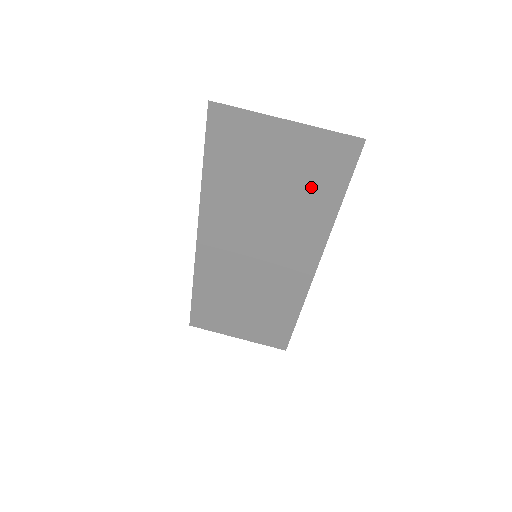
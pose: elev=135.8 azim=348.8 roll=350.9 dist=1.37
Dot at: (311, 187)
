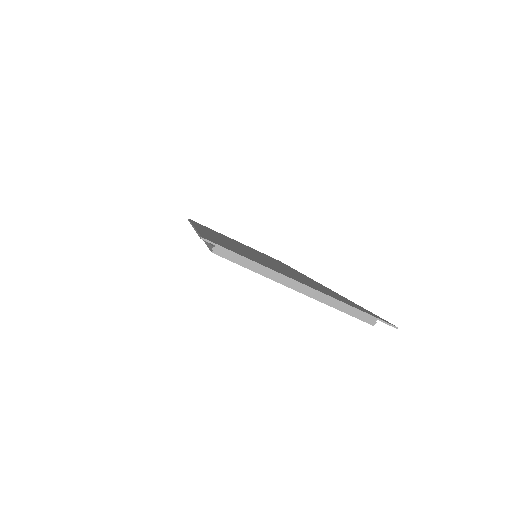
Dot at: occluded
